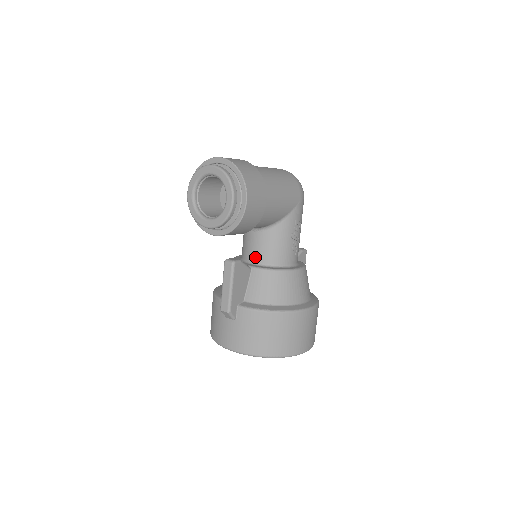
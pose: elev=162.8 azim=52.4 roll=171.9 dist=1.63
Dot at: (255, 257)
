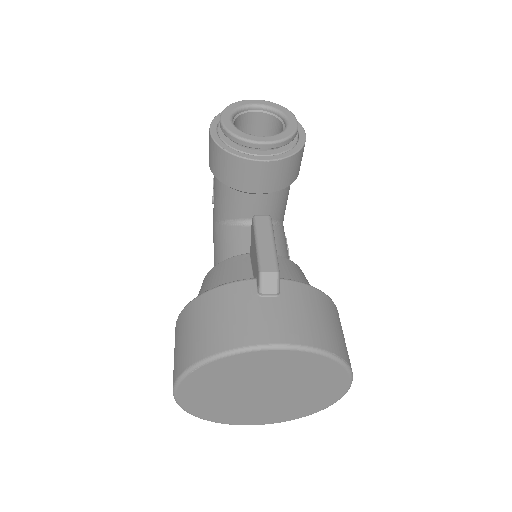
Dot at: occluded
